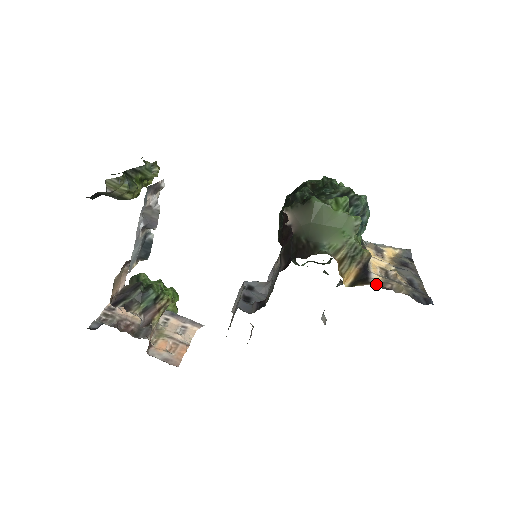
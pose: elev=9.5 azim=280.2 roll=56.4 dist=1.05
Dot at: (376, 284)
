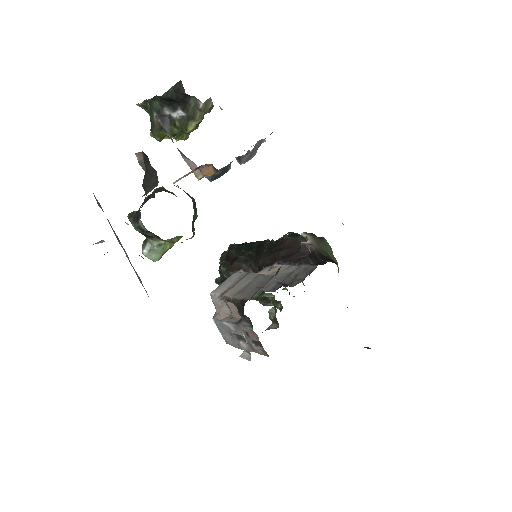
Dot at: occluded
